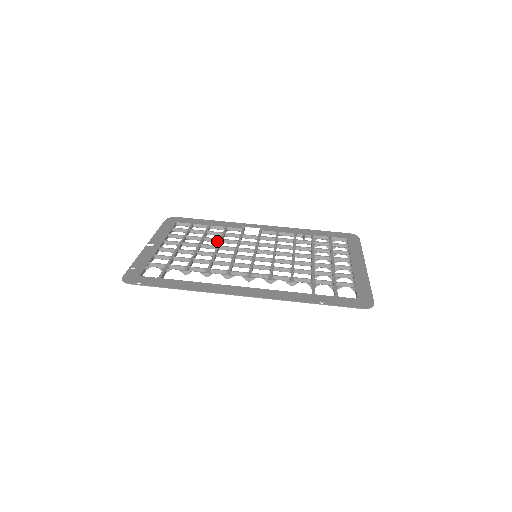
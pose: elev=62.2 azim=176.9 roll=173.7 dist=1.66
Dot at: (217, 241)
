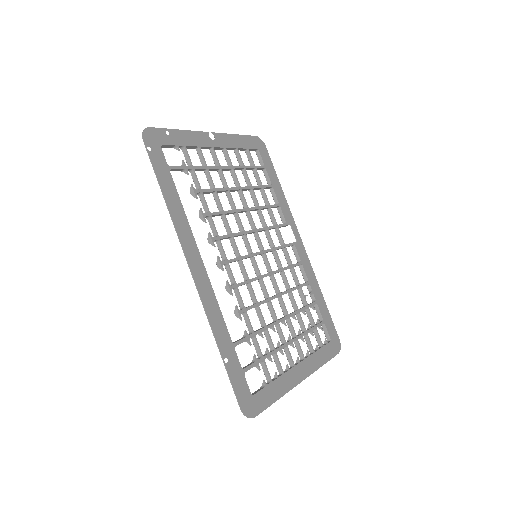
Dot at: (256, 204)
